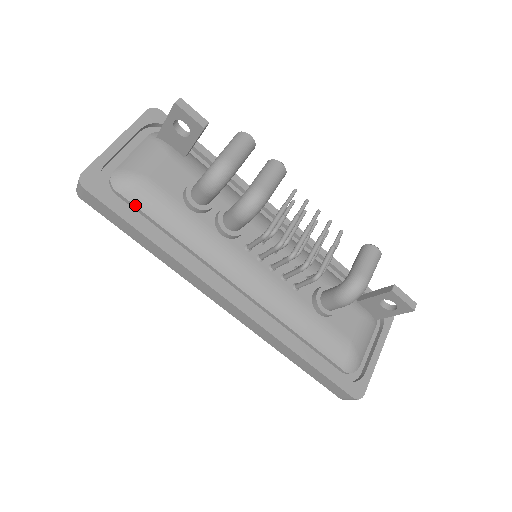
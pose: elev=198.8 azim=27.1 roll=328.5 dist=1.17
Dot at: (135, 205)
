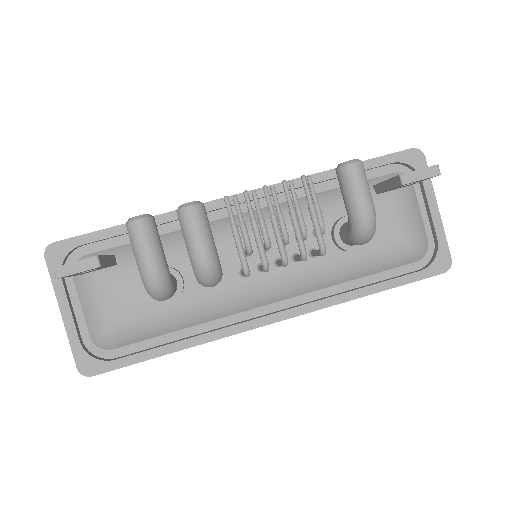
Dot at: (134, 343)
